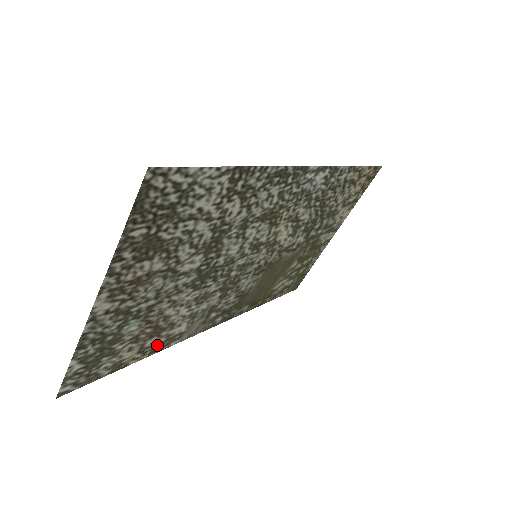
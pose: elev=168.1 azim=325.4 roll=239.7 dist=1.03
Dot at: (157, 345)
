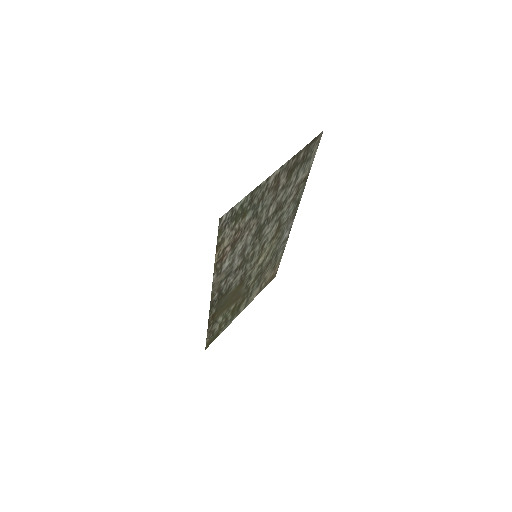
Dot at: (221, 260)
